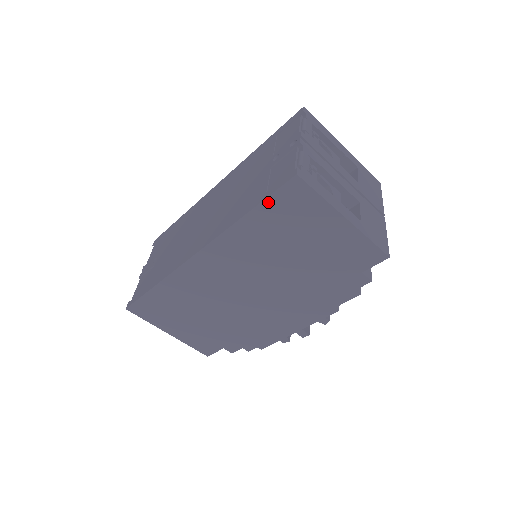
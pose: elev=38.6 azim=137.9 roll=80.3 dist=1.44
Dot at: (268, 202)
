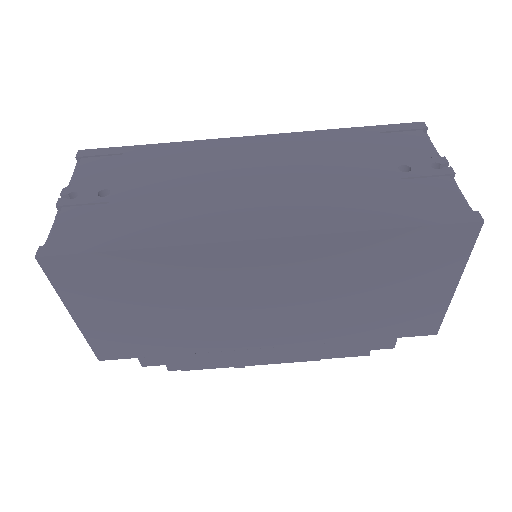
Dot at: (421, 231)
